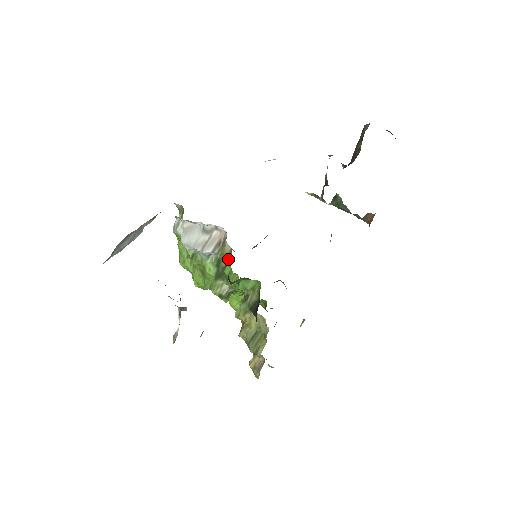
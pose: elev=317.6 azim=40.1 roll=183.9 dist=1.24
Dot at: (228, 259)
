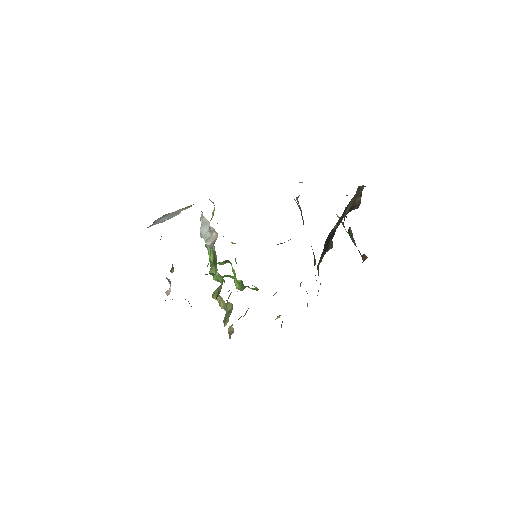
Dot at: occluded
